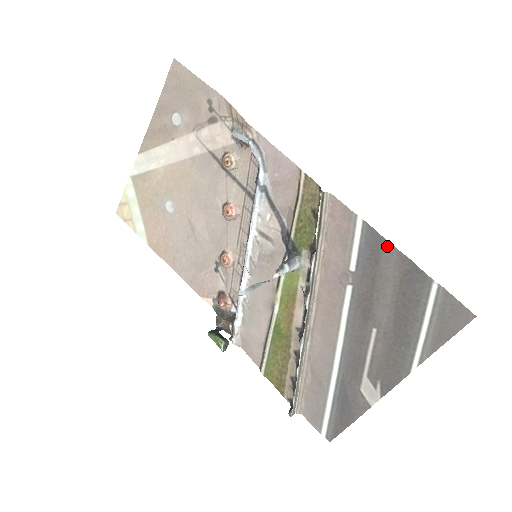
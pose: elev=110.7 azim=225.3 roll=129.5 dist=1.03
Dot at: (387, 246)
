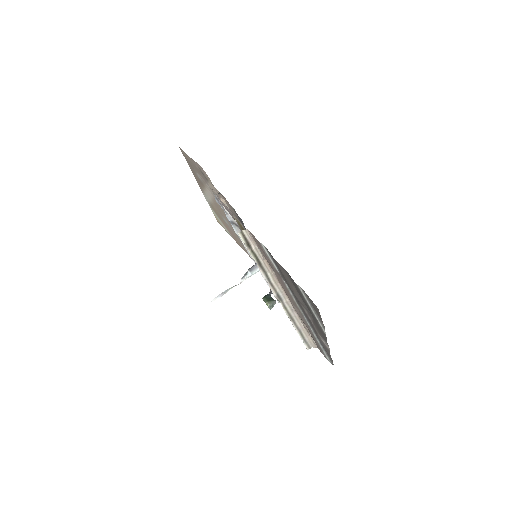
Dot at: (277, 262)
